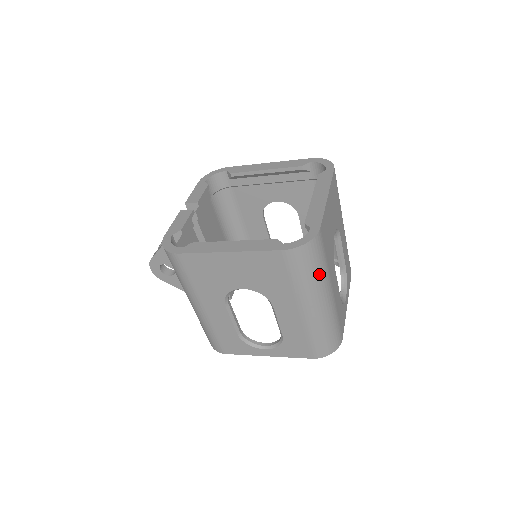
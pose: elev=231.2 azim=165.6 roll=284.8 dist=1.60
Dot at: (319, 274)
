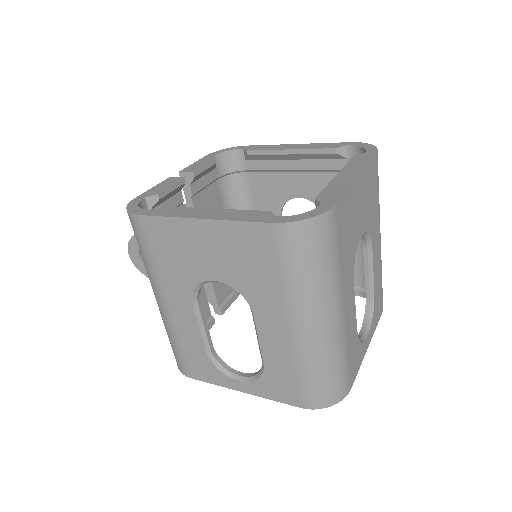
Dot at: (323, 275)
